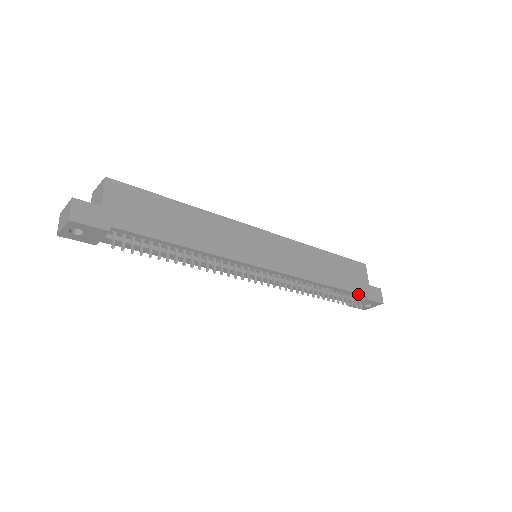
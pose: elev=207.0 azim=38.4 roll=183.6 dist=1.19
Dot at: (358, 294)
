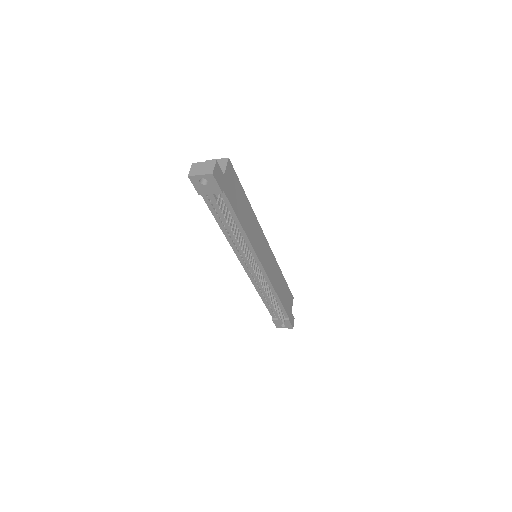
Dot at: (286, 314)
